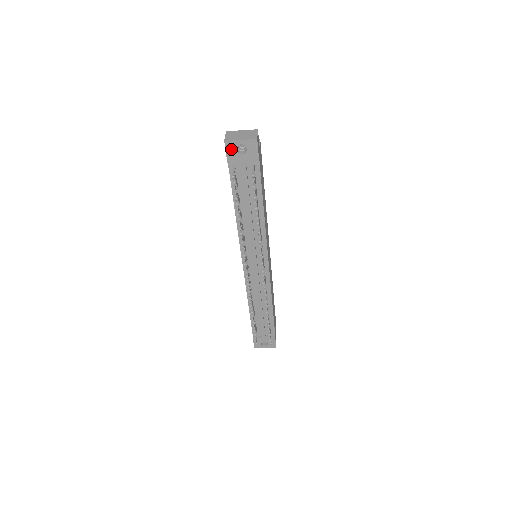
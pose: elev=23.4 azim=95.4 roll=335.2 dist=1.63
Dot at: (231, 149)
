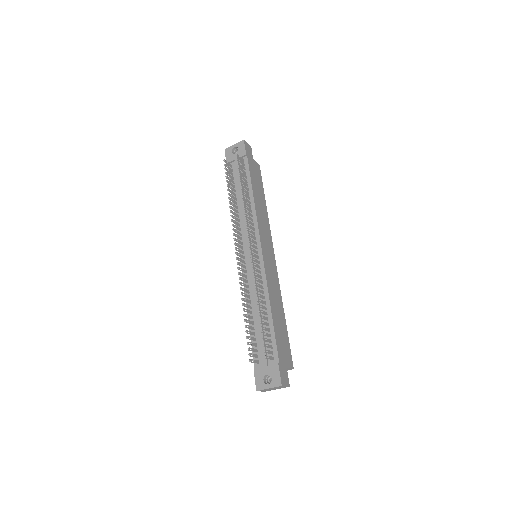
Dot at: (229, 153)
